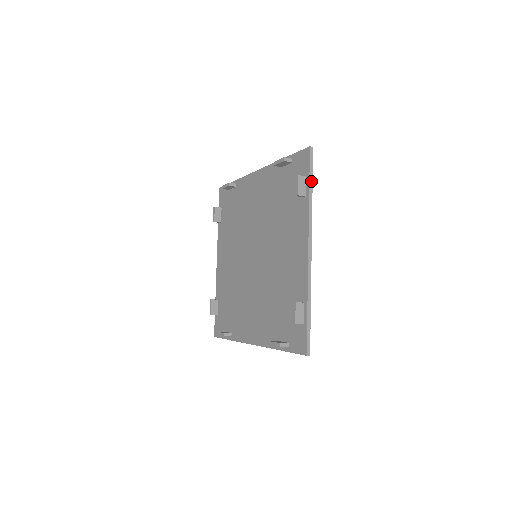
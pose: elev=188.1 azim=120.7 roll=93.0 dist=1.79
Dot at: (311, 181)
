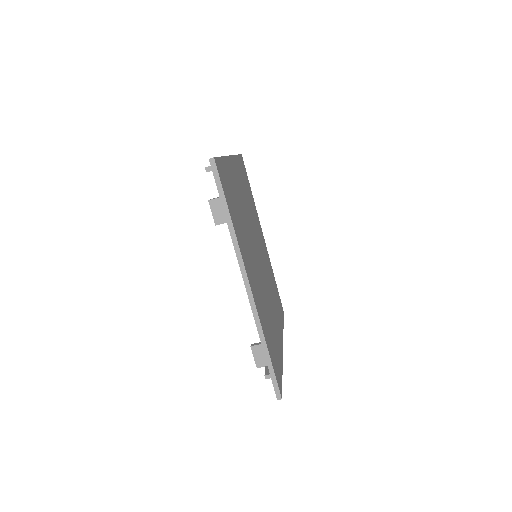
Dot at: occluded
